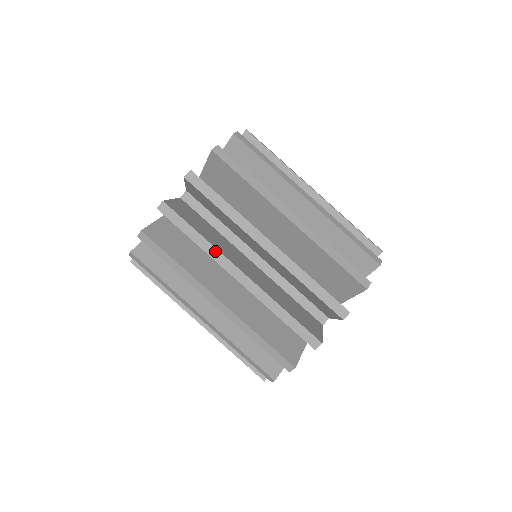
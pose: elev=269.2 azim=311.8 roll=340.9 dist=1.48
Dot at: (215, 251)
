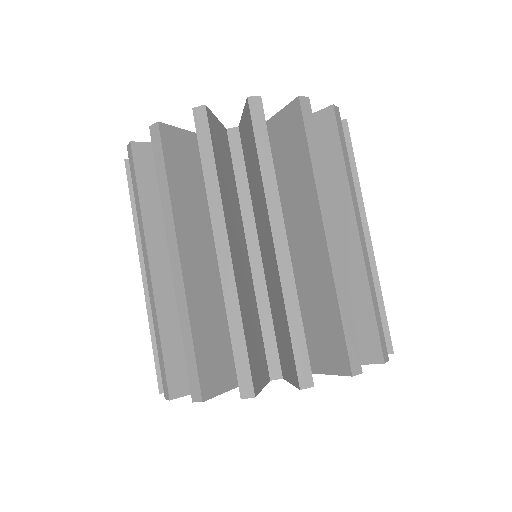
Dot at: (170, 213)
